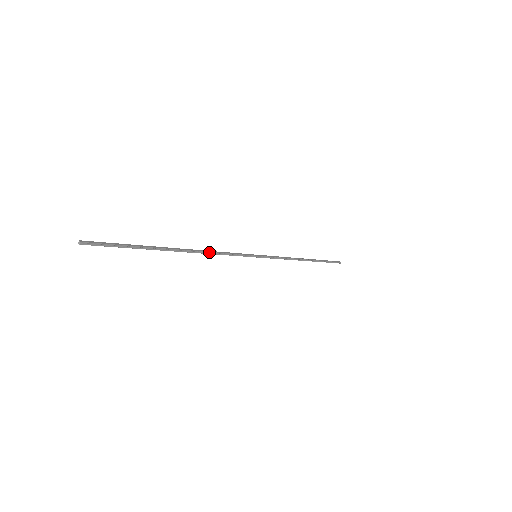
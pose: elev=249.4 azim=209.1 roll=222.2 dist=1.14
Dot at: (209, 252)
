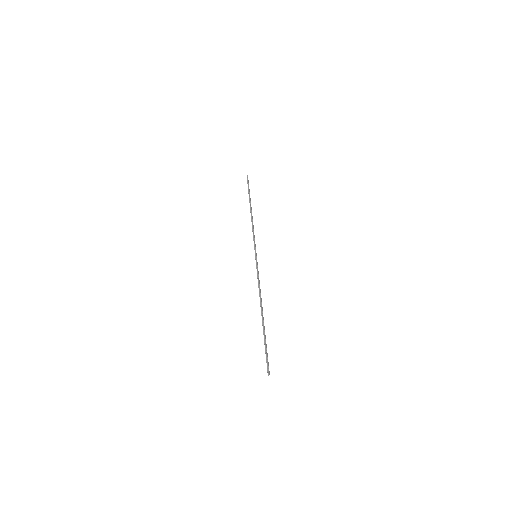
Dot at: occluded
